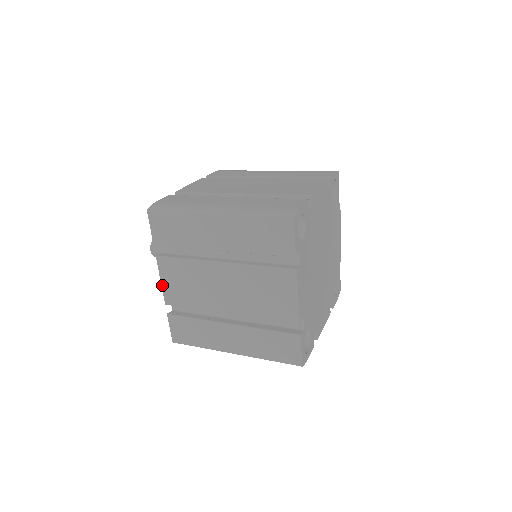
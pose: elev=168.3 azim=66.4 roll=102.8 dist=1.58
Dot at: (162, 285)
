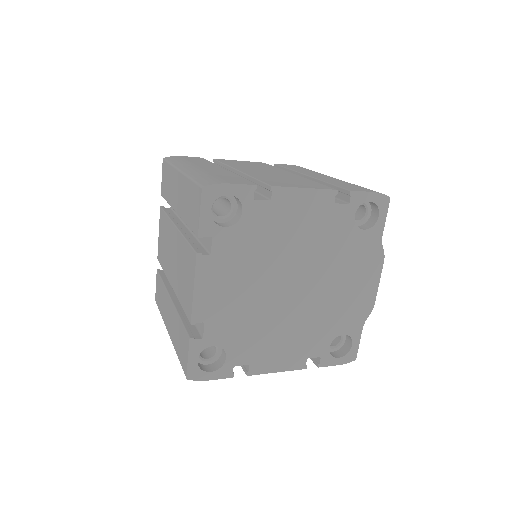
Dot at: (159, 238)
